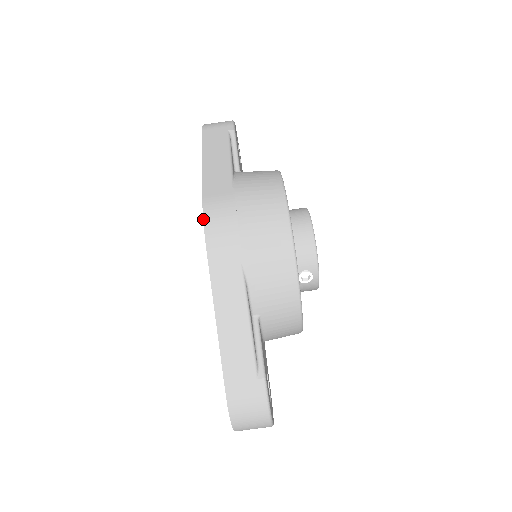
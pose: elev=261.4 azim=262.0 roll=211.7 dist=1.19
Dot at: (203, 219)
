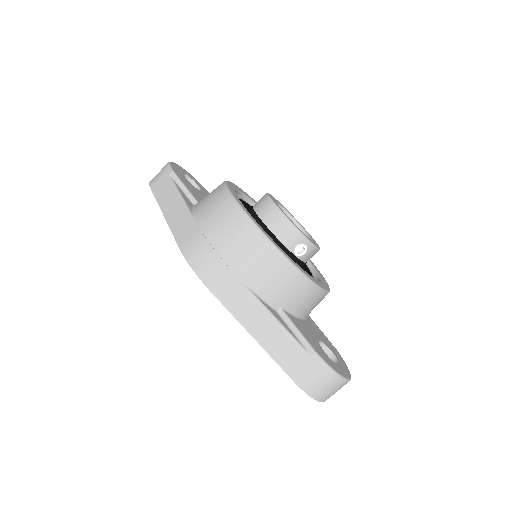
Dot at: (190, 266)
